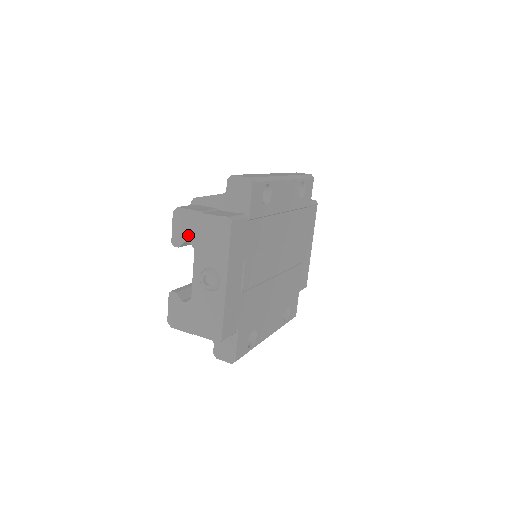
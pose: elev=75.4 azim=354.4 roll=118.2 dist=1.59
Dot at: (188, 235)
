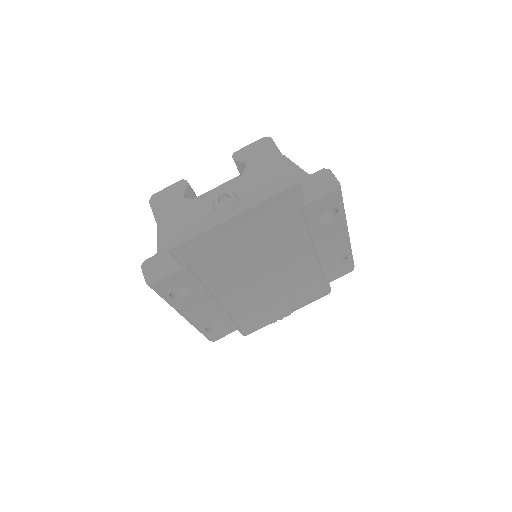
Dot at: (253, 160)
